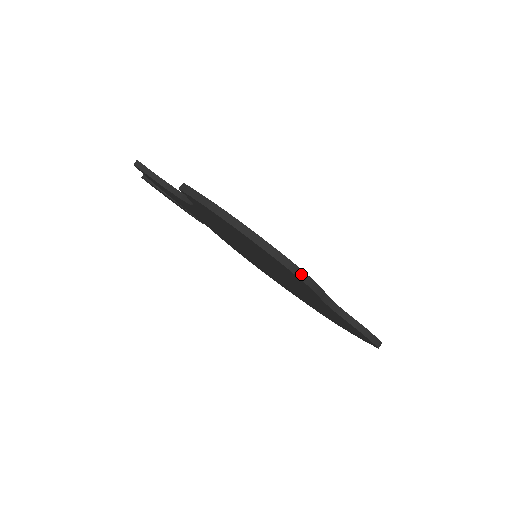
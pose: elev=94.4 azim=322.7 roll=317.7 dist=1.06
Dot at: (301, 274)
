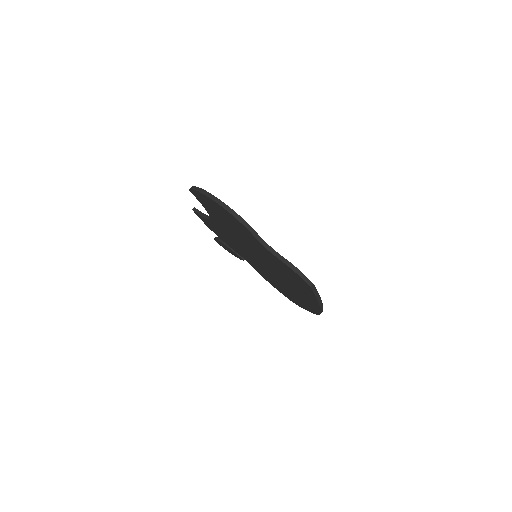
Dot at: (234, 213)
